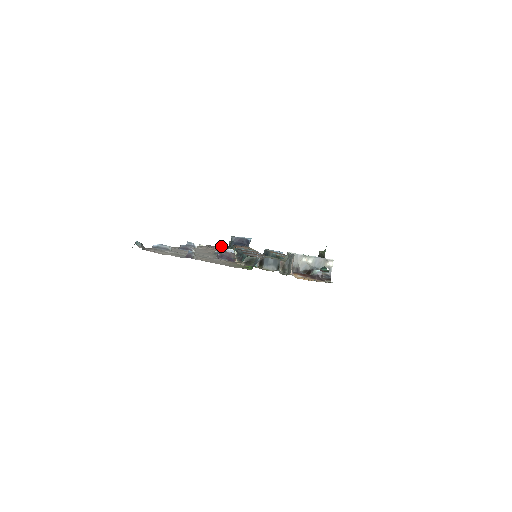
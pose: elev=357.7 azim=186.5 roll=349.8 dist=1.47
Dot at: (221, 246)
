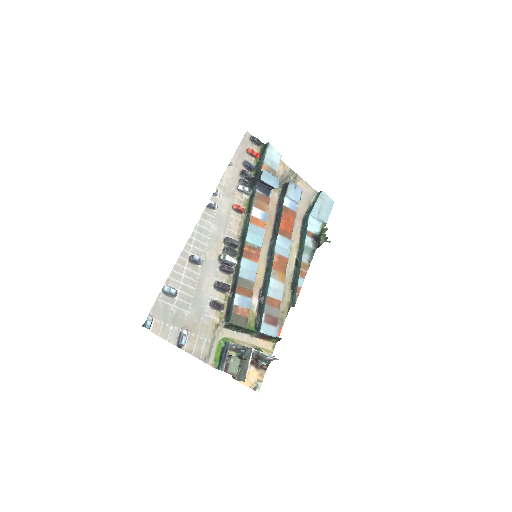
Dot at: (245, 190)
